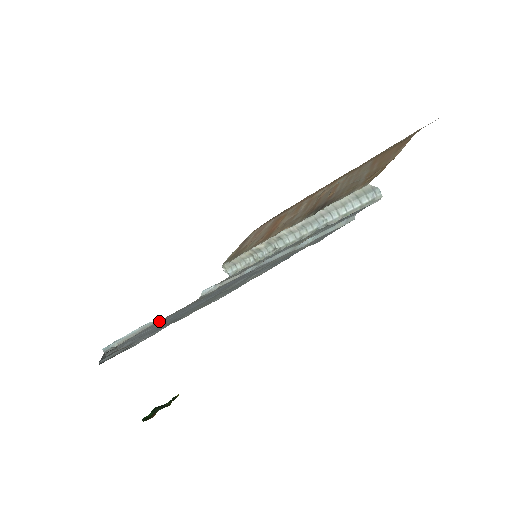
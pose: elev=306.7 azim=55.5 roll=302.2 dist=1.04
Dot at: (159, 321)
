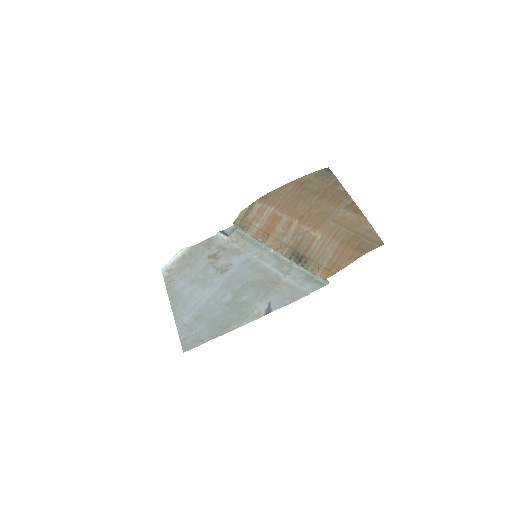
Dot at: (194, 266)
